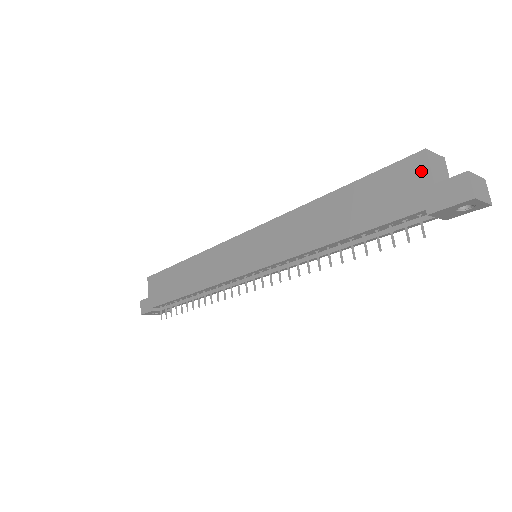
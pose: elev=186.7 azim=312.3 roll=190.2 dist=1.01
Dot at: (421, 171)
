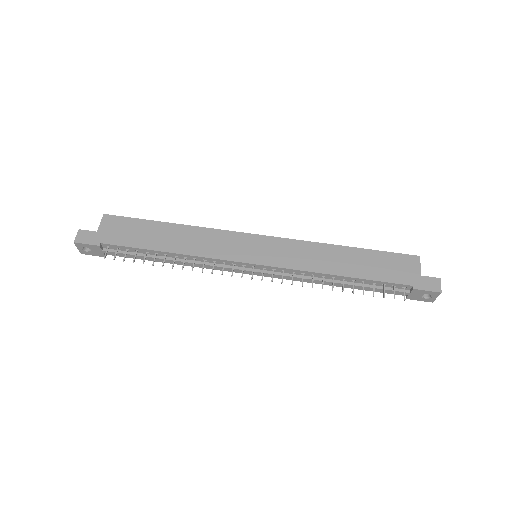
Dot at: (415, 265)
